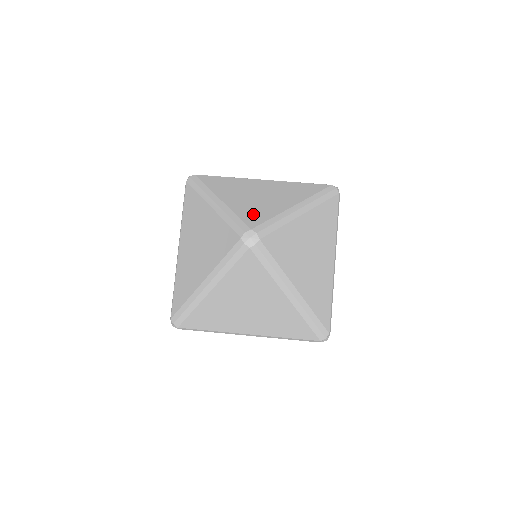
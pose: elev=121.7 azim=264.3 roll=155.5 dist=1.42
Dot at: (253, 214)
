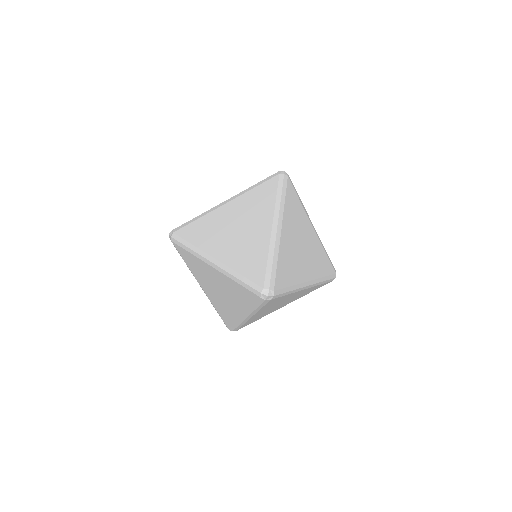
Dot at: occluded
